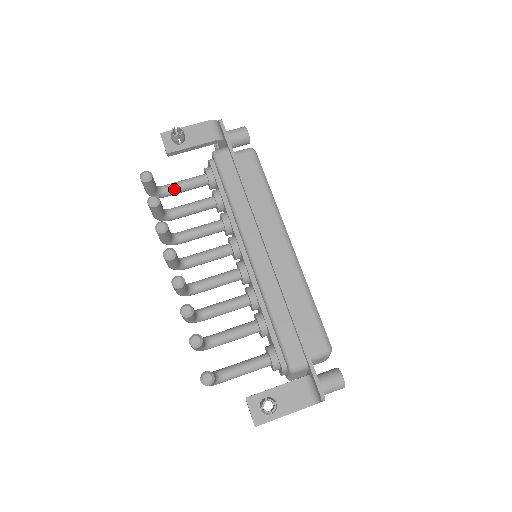
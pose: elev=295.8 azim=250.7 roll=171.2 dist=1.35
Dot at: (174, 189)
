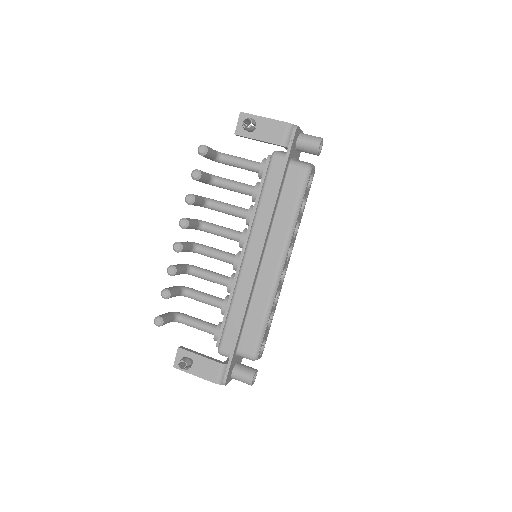
Dot at: (231, 163)
